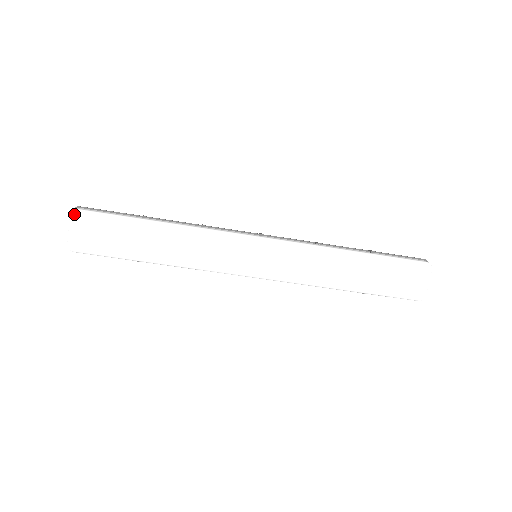
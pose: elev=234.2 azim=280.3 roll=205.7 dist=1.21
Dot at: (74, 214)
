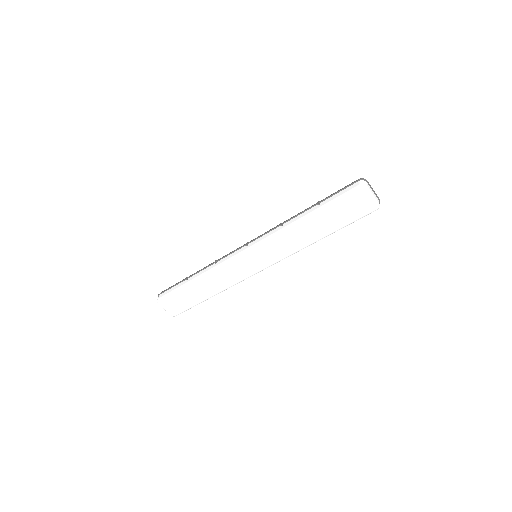
Dot at: (159, 303)
